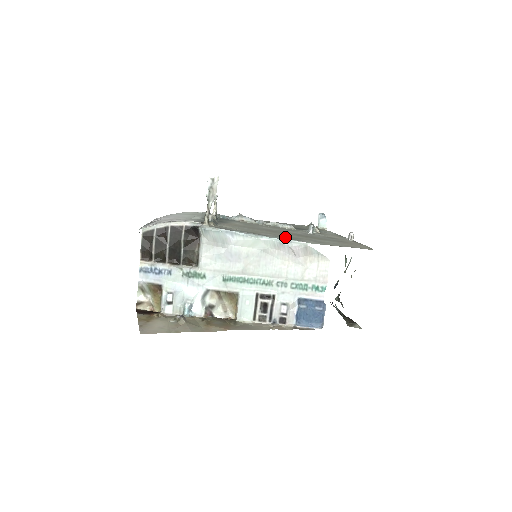
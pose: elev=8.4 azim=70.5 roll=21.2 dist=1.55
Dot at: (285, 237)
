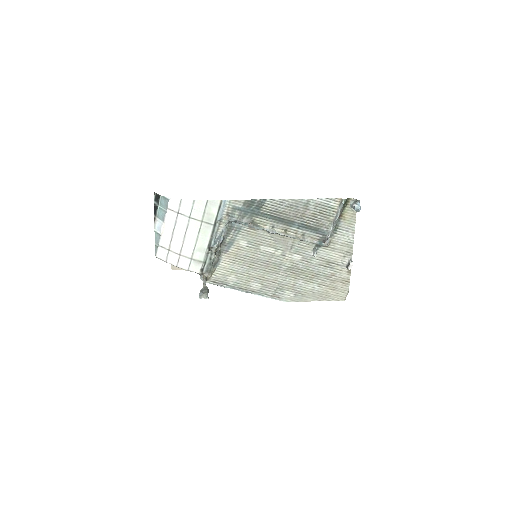
Dot at: (270, 290)
